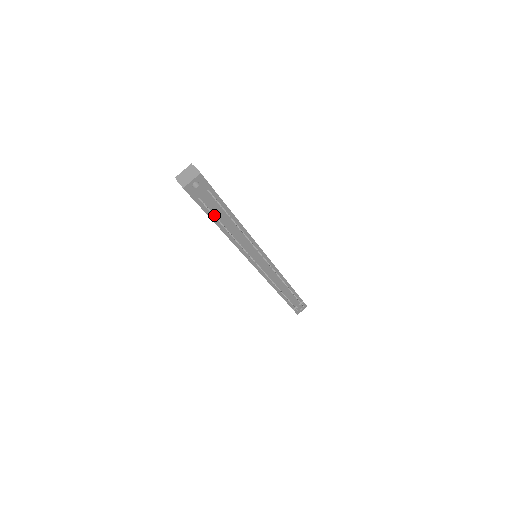
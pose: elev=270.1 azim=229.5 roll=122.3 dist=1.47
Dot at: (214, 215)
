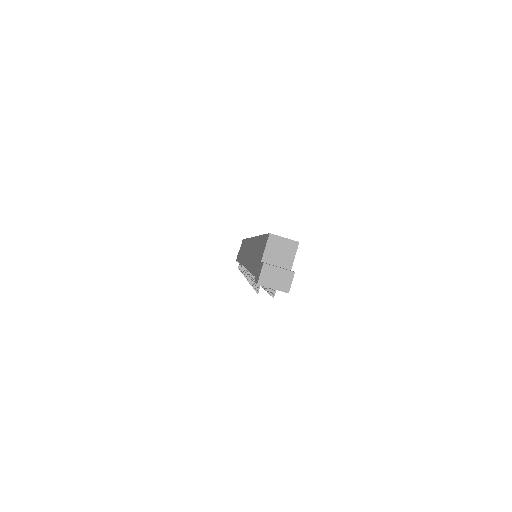
Dot at: occluded
